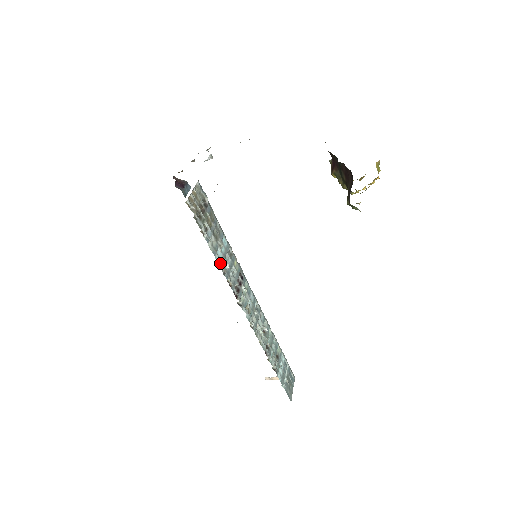
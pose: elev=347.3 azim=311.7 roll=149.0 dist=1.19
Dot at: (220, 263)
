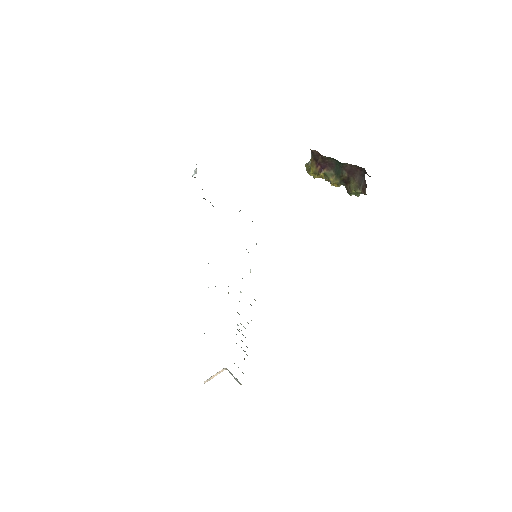
Dot at: occluded
